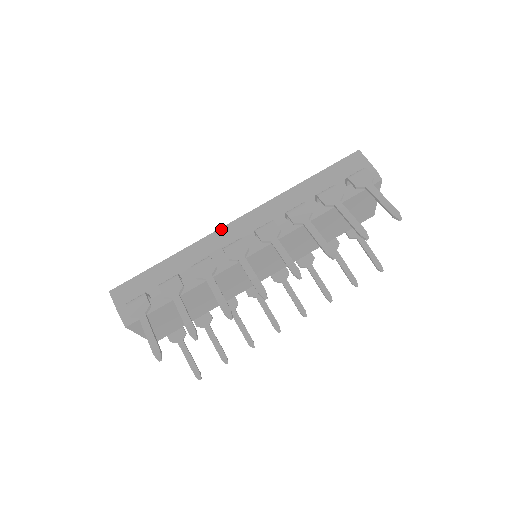
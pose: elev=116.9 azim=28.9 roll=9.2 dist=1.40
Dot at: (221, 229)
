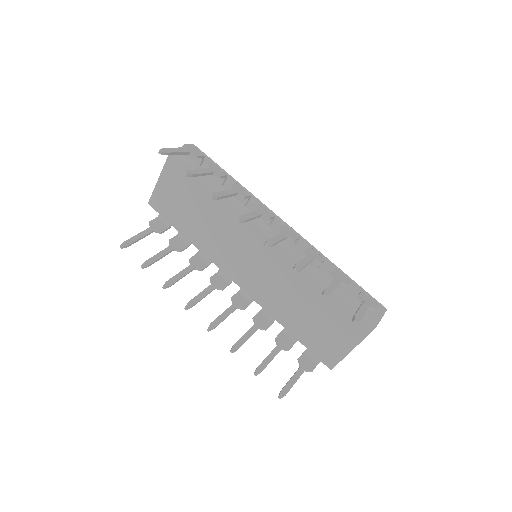
Dot at: (272, 212)
